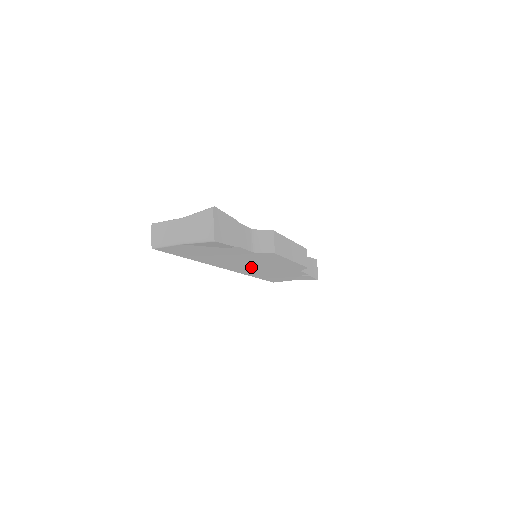
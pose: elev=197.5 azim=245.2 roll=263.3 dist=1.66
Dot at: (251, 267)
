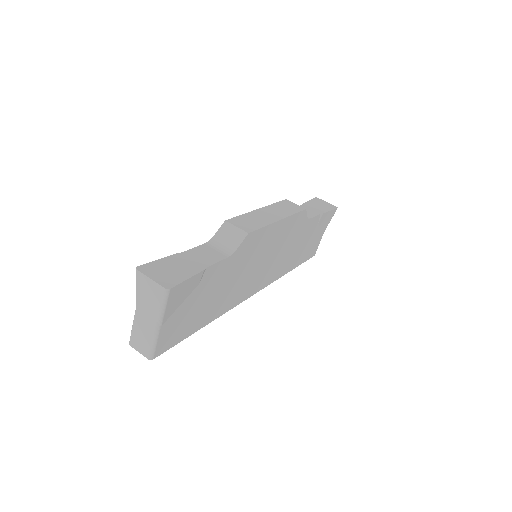
Dot at: (265, 268)
